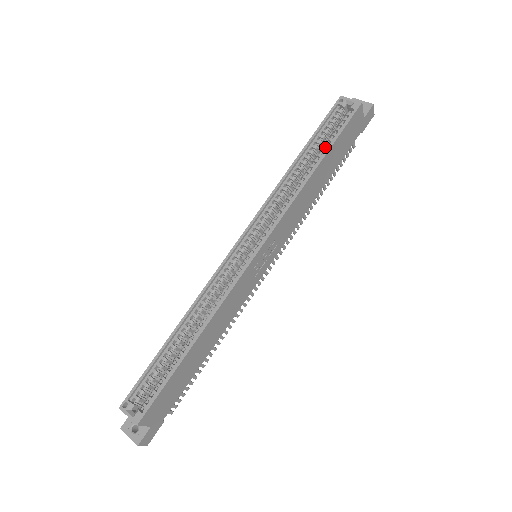
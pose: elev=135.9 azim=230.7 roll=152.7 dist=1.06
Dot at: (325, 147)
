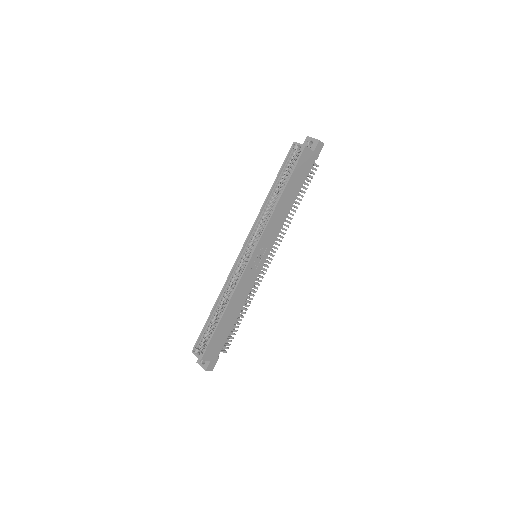
Dot at: (286, 181)
